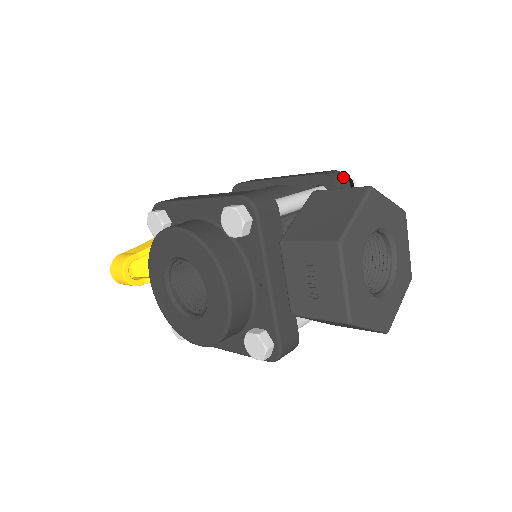
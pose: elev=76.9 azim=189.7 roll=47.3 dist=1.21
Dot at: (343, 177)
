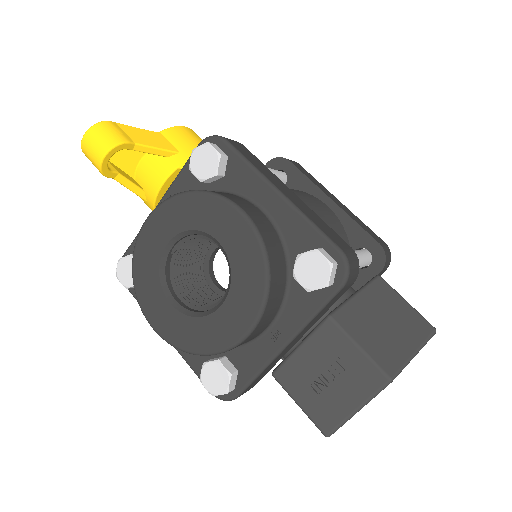
Dot at: (390, 259)
